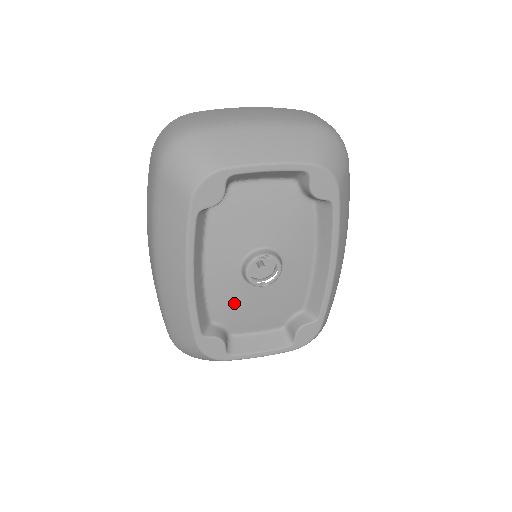
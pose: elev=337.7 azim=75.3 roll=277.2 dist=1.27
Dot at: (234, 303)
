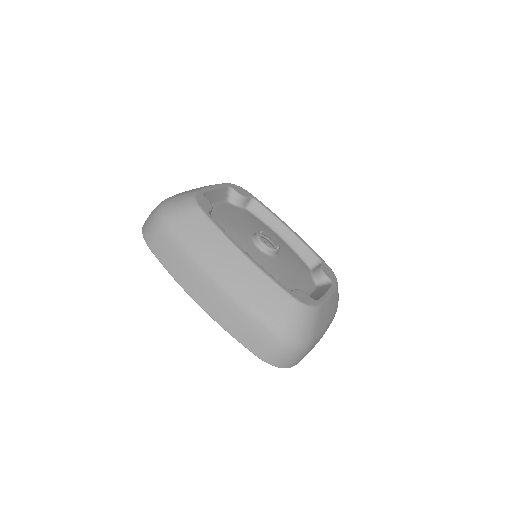
Dot at: (279, 273)
